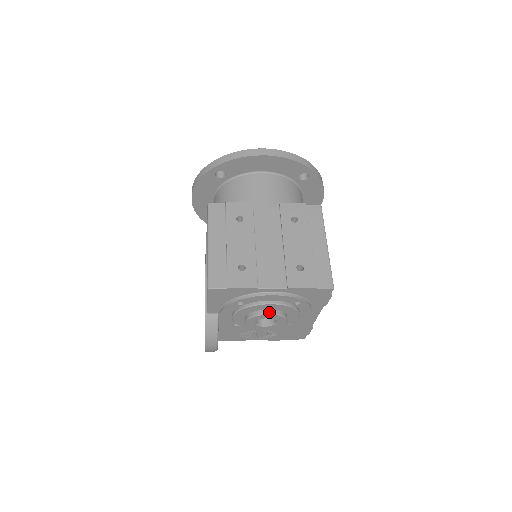
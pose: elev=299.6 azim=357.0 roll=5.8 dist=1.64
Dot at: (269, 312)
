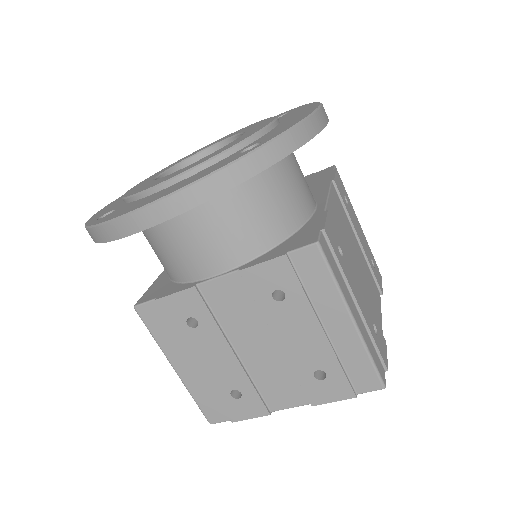
Dot at: occluded
